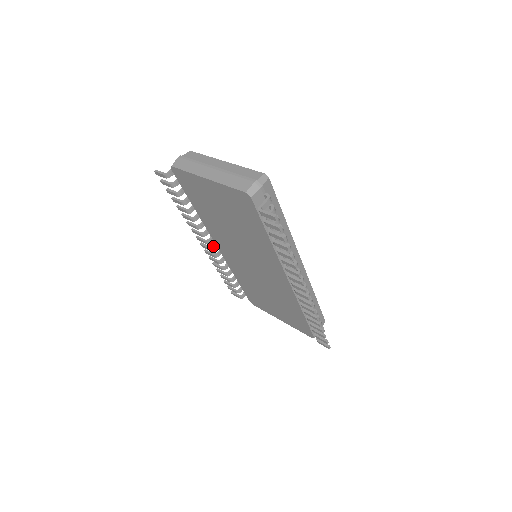
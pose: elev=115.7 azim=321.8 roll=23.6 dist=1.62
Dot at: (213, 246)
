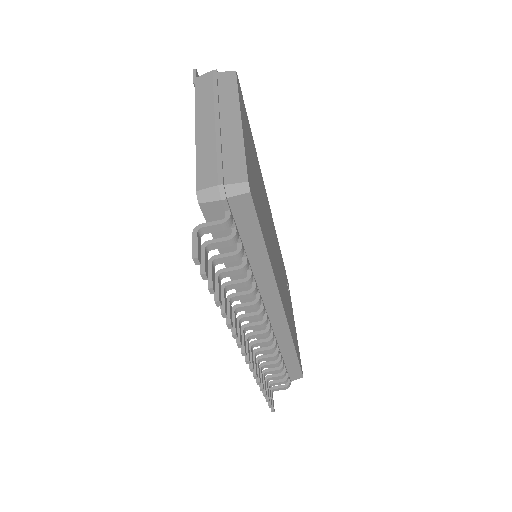
Dot at: occluded
